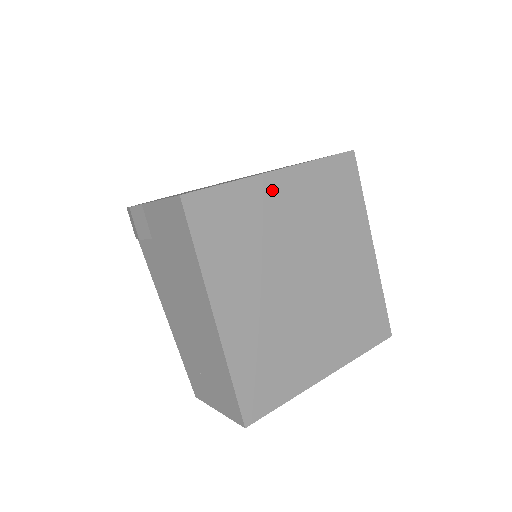
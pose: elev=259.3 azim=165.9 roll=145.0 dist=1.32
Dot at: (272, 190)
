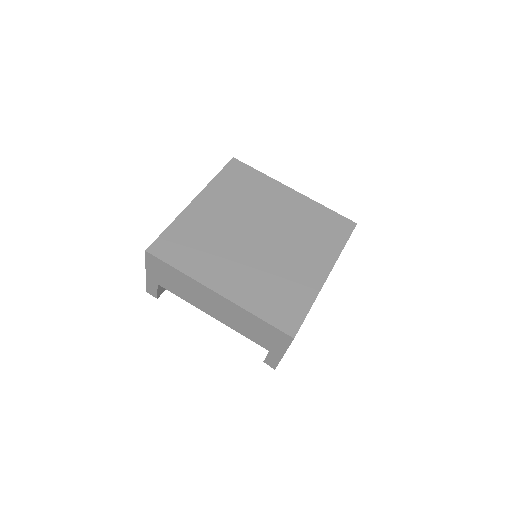
Dot at: (281, 192)
